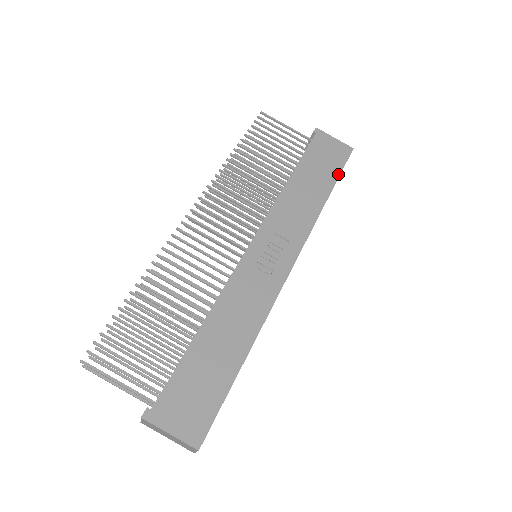
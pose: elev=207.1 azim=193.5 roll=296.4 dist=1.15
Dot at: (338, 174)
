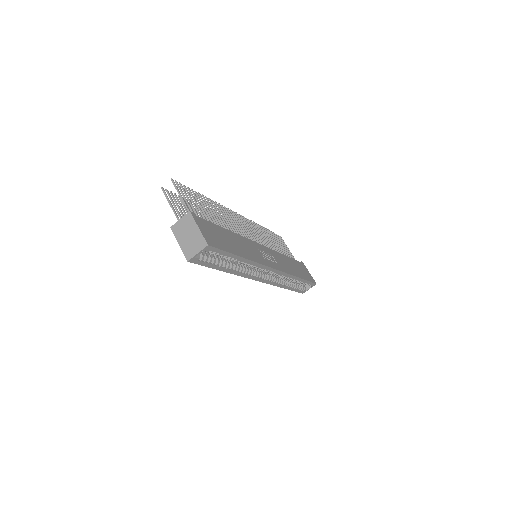
Dot at: (307, 280)
